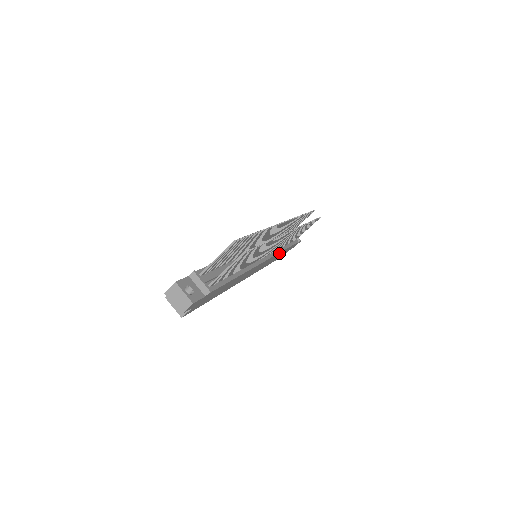
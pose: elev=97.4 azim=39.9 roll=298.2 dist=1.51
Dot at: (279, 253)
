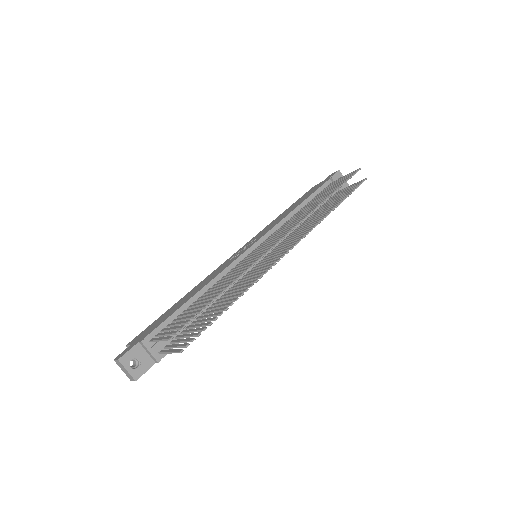
Dot at: occluded
